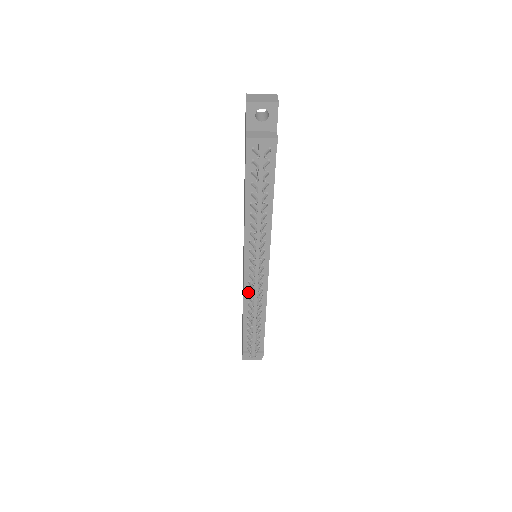
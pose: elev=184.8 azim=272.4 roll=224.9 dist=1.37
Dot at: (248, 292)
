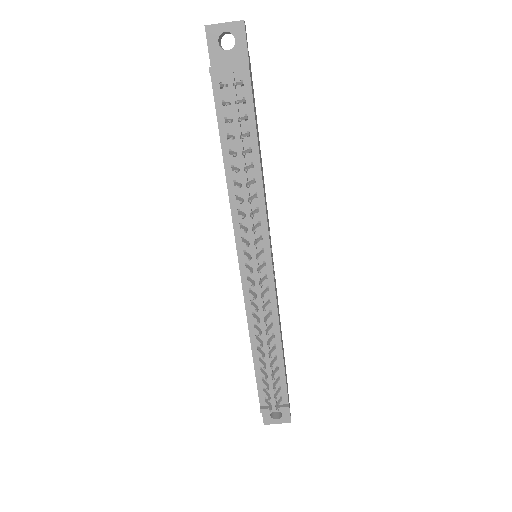
Dot at: (251, 307)
